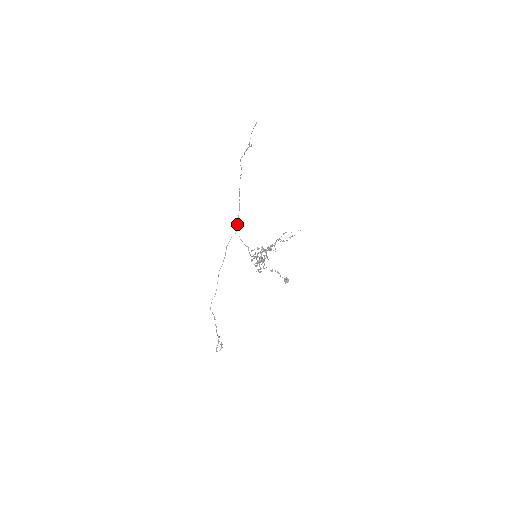
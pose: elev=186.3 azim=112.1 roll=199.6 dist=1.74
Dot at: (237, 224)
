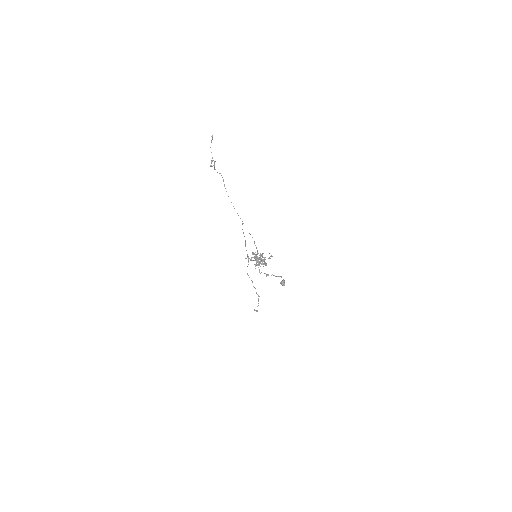
Dot at: (240, 218)
